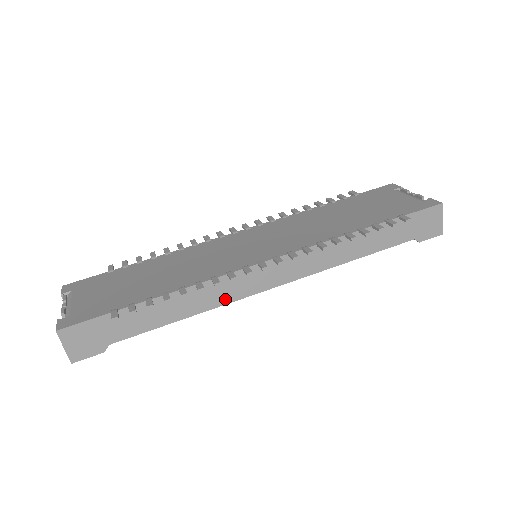
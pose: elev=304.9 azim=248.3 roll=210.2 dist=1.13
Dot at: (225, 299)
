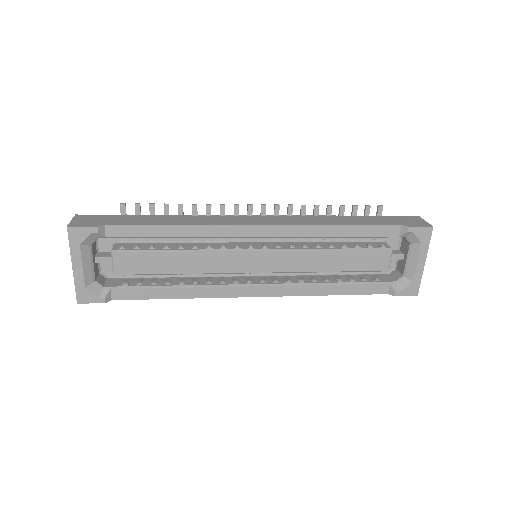
Dot at: (214, 223)
